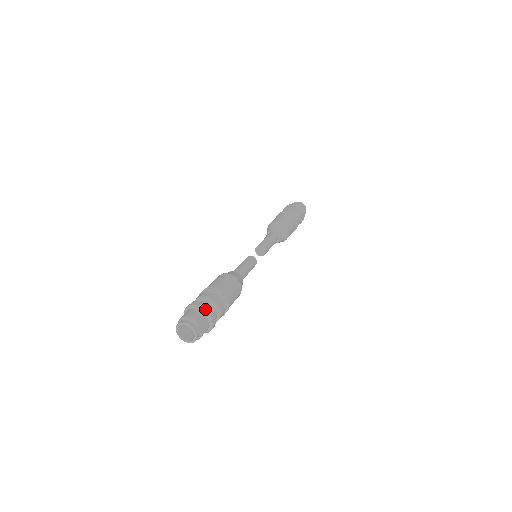
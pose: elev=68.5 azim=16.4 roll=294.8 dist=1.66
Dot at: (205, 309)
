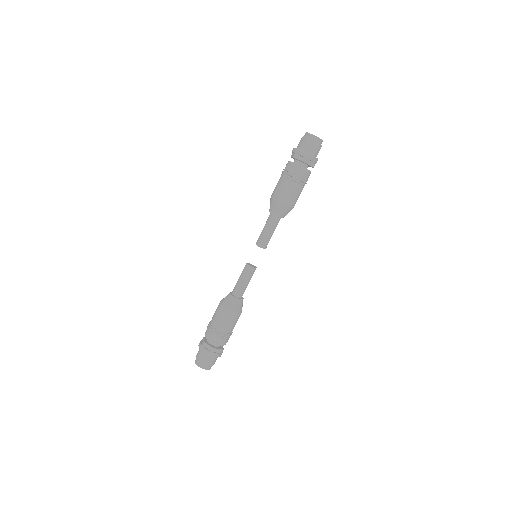
Dot at: (202, 351)
